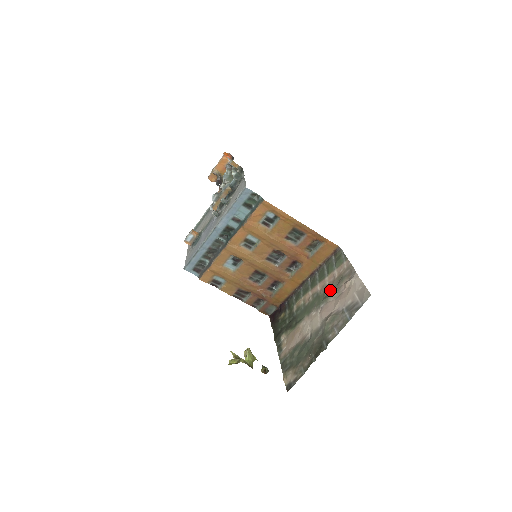
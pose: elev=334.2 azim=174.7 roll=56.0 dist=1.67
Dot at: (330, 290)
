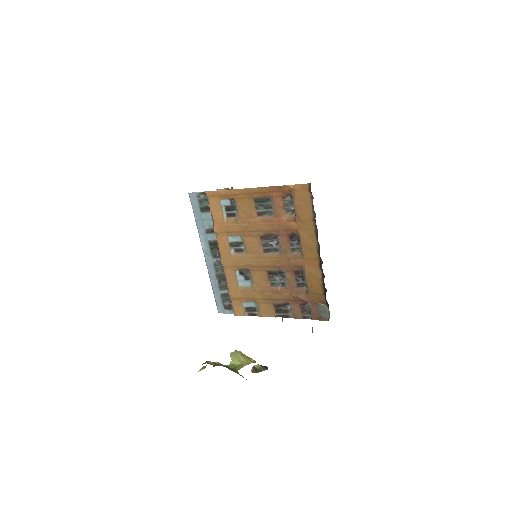
Dot at: occluded
